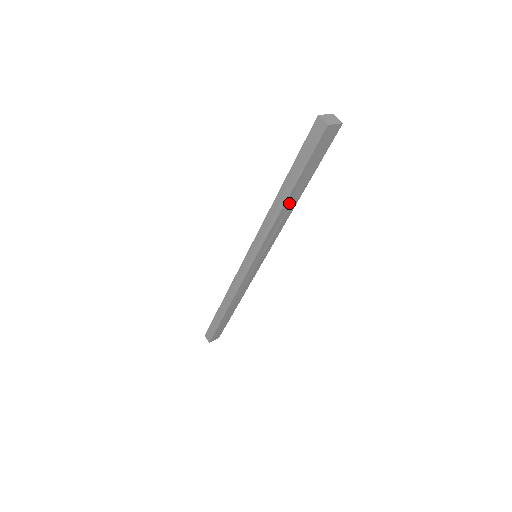
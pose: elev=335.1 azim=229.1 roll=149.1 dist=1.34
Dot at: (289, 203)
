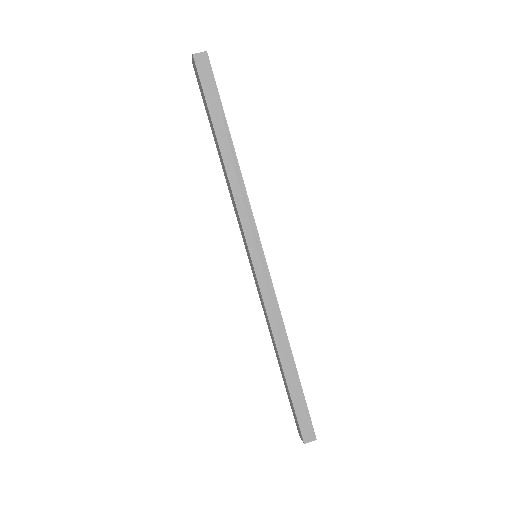
Dot at: (235, 158)
